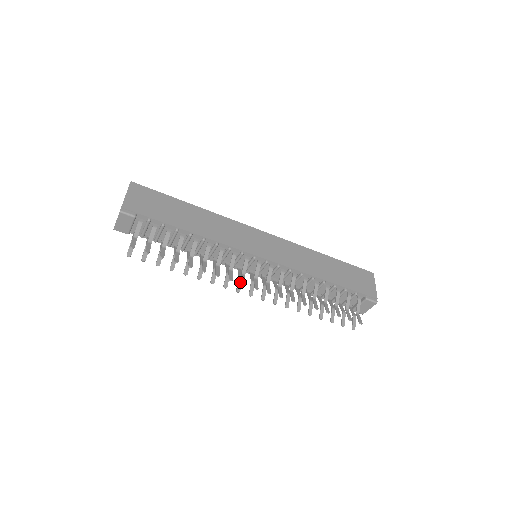
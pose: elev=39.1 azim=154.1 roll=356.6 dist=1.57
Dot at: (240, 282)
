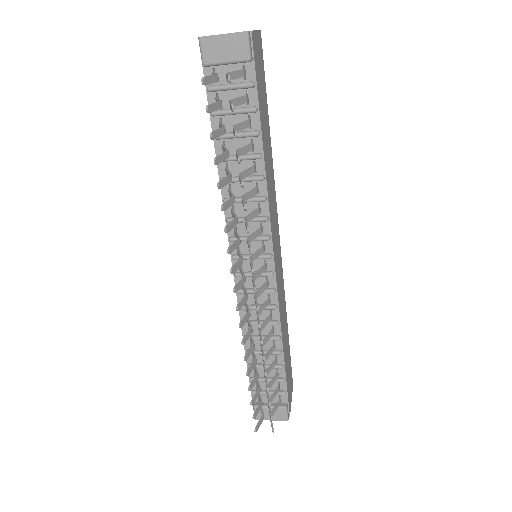
Dot at: (240, 264)
